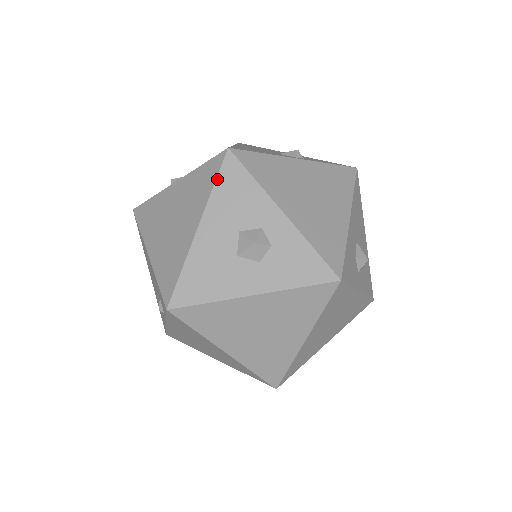
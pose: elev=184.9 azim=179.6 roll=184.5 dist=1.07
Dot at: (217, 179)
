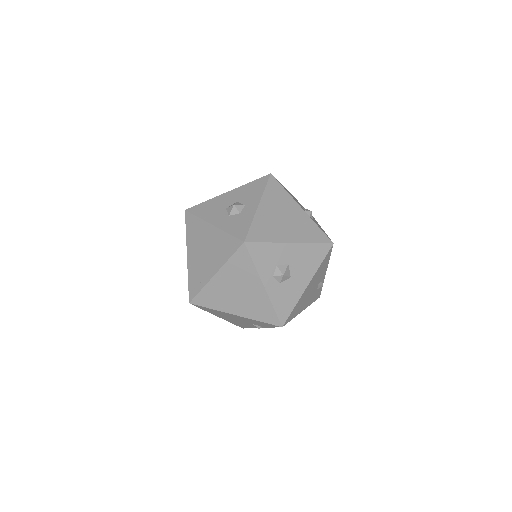
Dot at: (254, 181)
